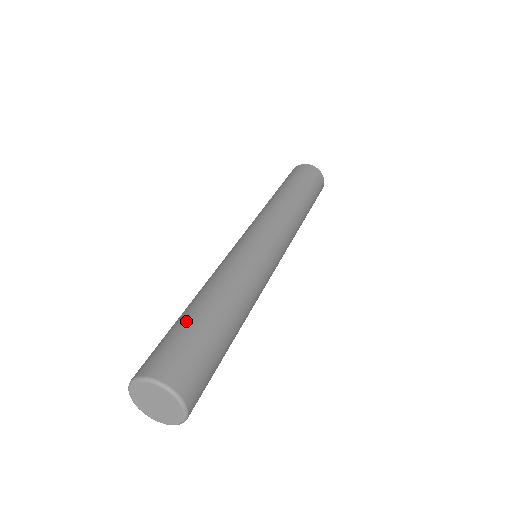
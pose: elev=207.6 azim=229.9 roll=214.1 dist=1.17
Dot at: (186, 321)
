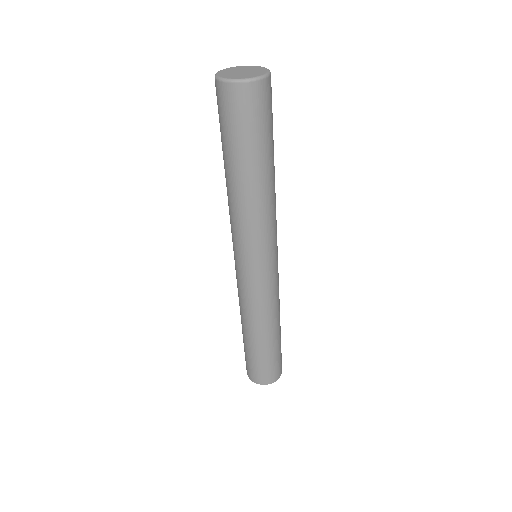
Dot at: occluded
